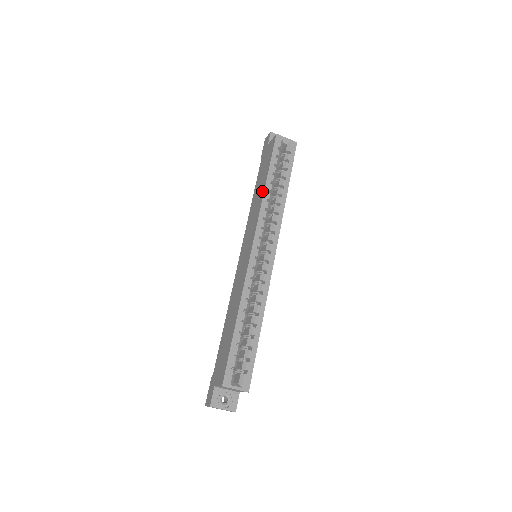
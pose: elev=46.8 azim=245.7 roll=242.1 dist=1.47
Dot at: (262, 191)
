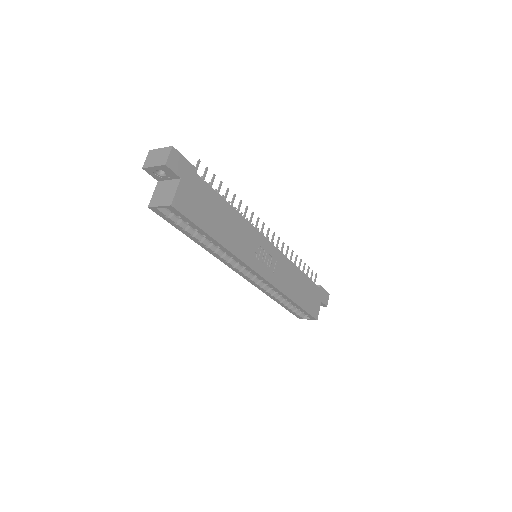
Dot at: occluded
